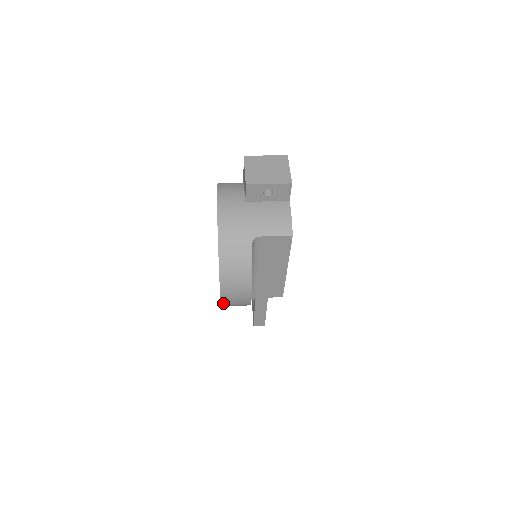
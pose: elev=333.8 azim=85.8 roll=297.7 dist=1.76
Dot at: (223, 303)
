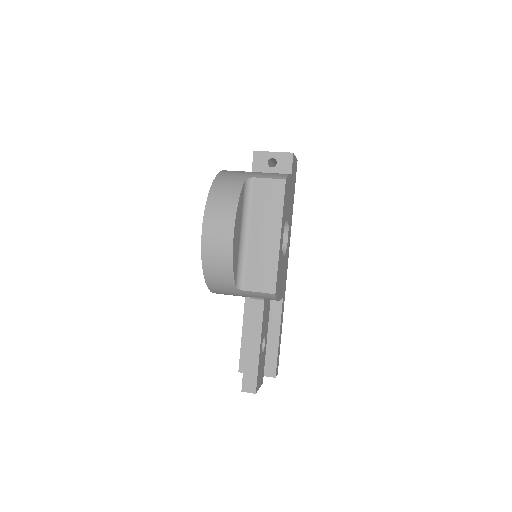
Dot at: (204, 245)
